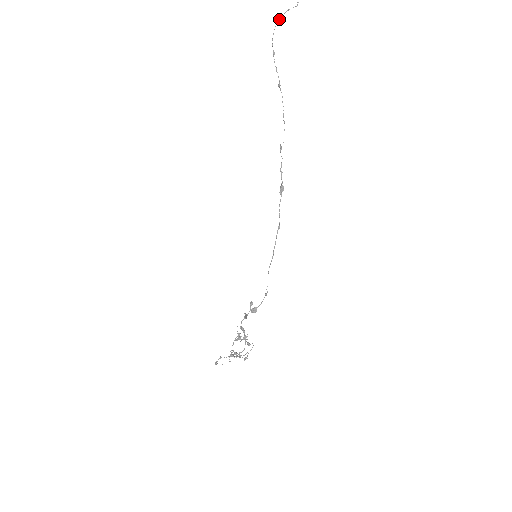
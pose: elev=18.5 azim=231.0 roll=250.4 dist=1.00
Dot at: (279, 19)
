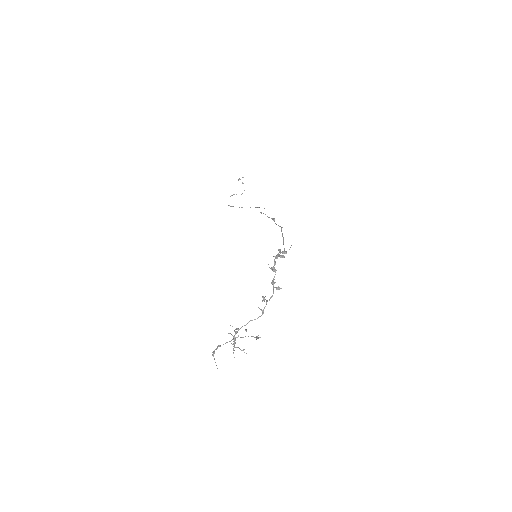
Dot at: (231, 195)
